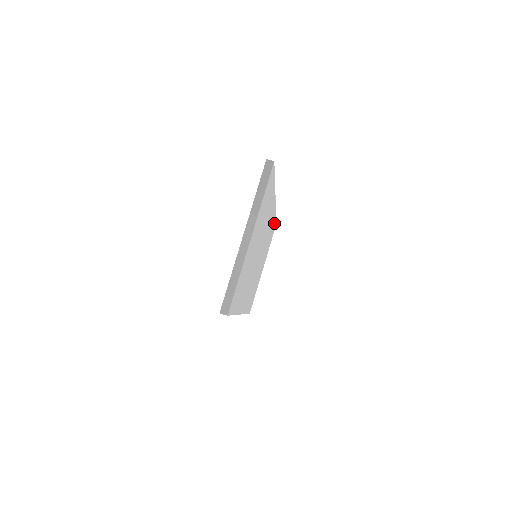
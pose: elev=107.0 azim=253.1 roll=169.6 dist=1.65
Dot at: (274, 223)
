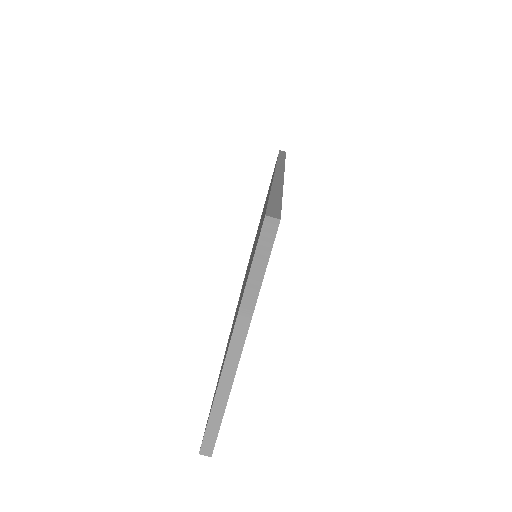
Dot at: occluded
